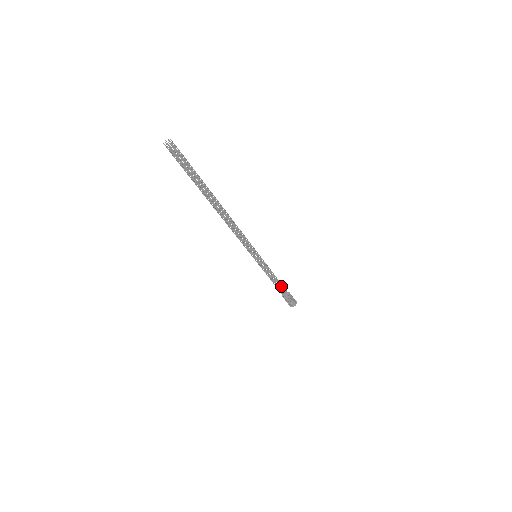
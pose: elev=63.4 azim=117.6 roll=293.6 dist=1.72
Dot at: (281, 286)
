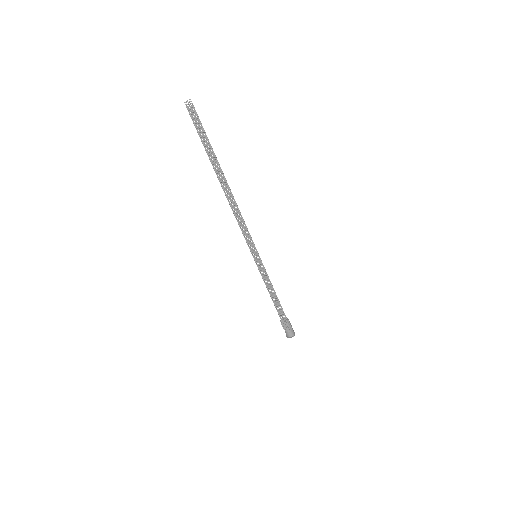
Dot at: (280, 306)
